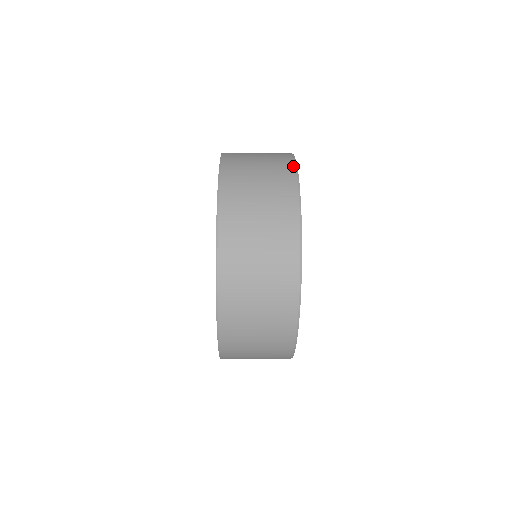
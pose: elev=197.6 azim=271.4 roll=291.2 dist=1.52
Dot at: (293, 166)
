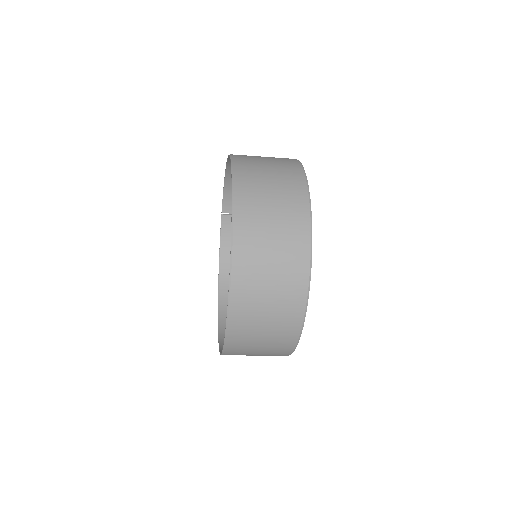
Dot at: (295, 159)
